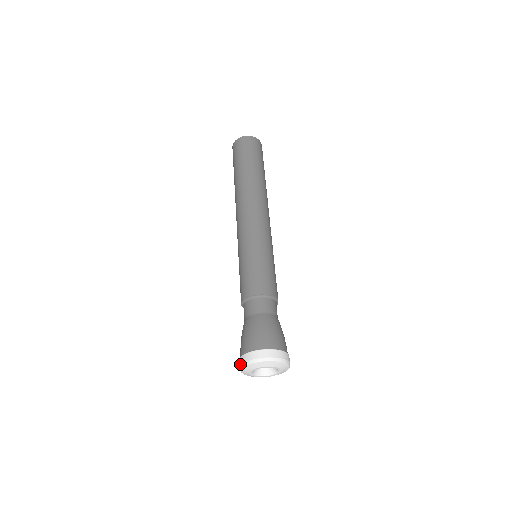
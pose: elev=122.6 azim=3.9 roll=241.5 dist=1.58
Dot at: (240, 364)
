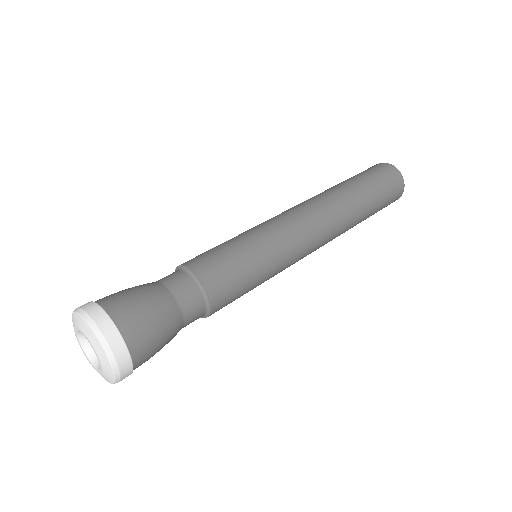
Dot at: occluded
